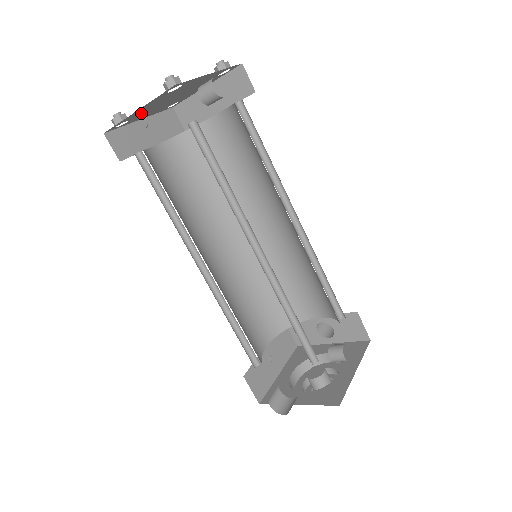
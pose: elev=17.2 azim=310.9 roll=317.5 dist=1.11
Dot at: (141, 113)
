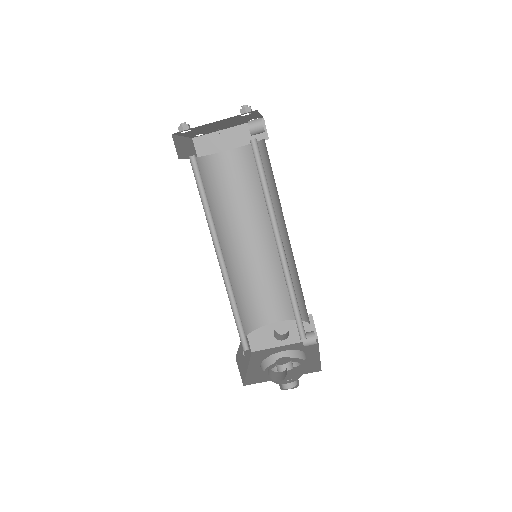
Dot at: (201, 128)
